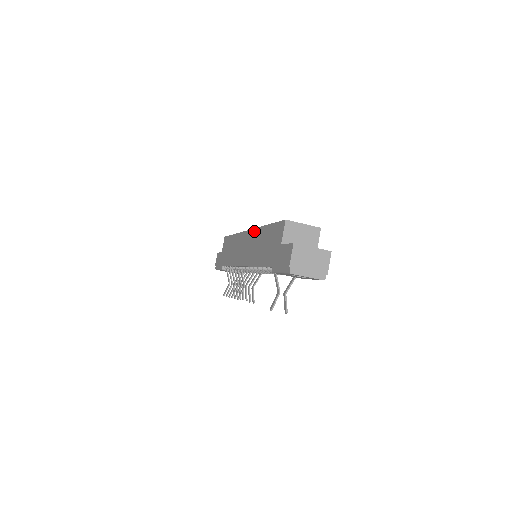
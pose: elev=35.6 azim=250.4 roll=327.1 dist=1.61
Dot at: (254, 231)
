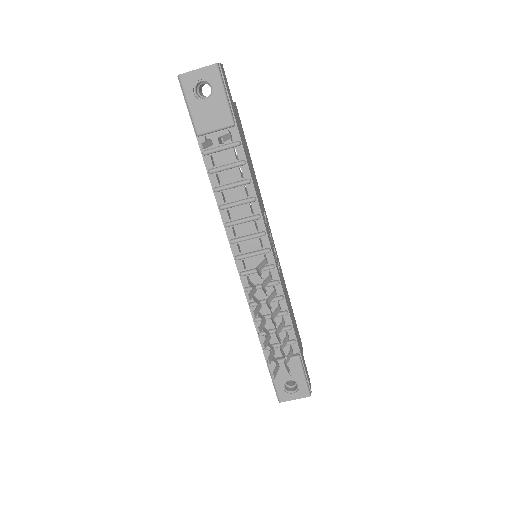
Dot at: occluded
